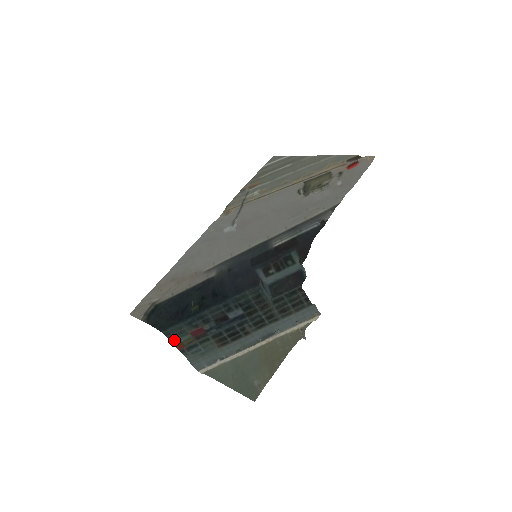
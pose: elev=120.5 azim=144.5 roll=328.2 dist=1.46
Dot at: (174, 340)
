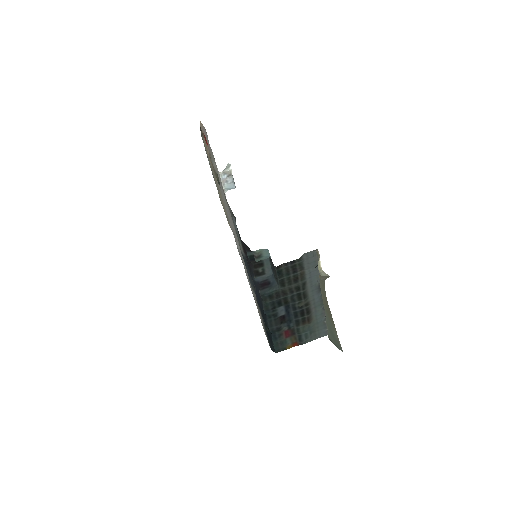
Dot at: (287, 347)
